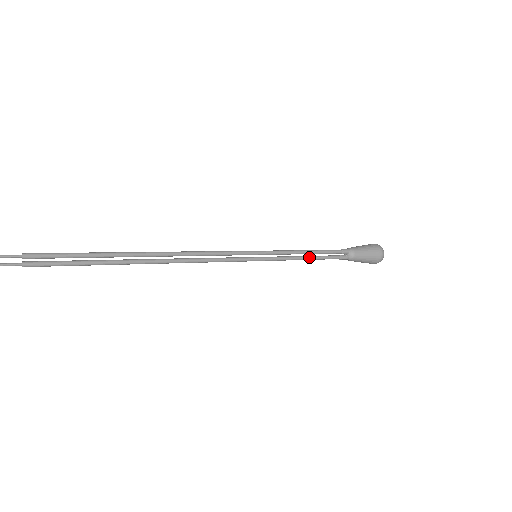
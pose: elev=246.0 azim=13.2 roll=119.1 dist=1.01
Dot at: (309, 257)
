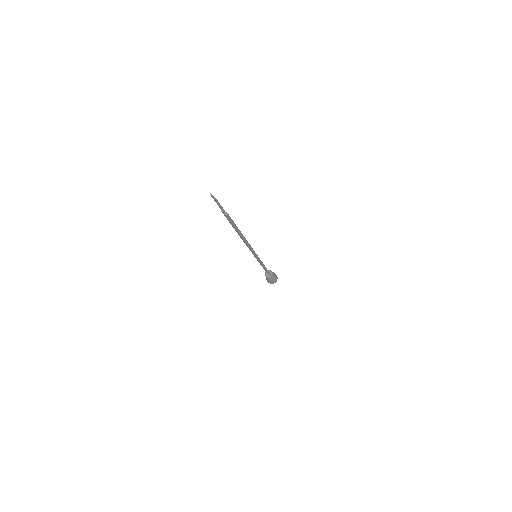
Dot at: occluded
